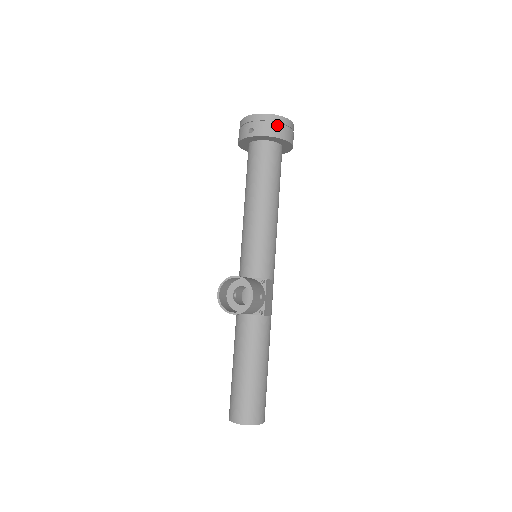
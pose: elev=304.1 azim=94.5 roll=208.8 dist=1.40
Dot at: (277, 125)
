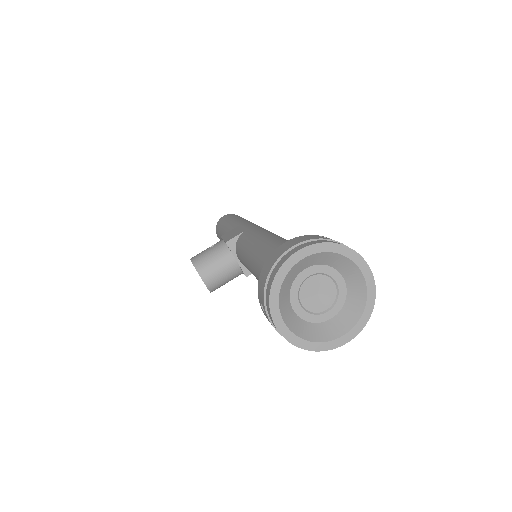
Dot at: occluded
